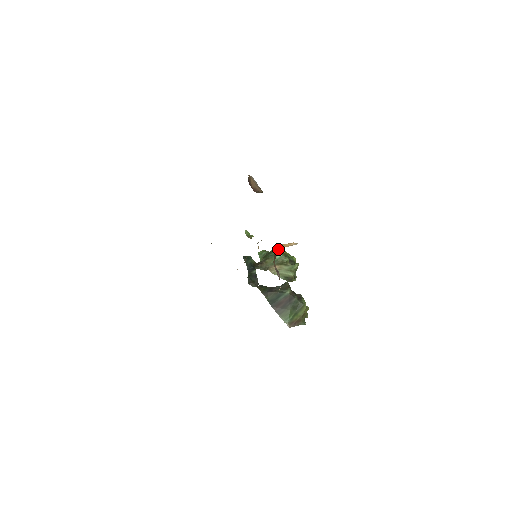
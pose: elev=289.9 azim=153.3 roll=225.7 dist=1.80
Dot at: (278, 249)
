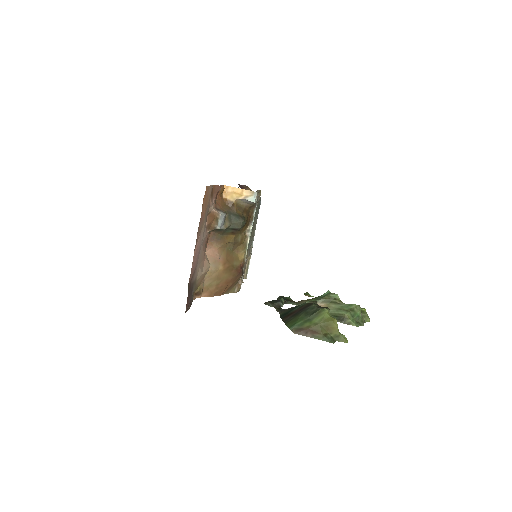
Dot at: (230, 198)
